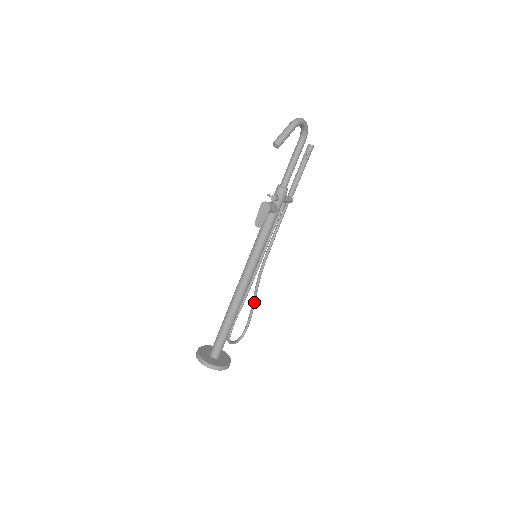
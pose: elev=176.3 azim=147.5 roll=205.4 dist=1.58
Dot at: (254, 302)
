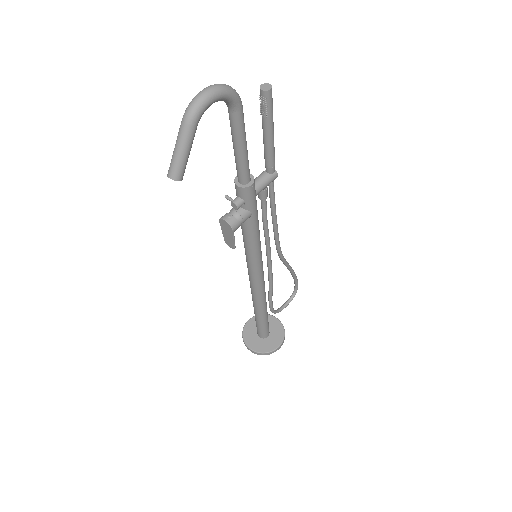
Dot at: (290, 270)
